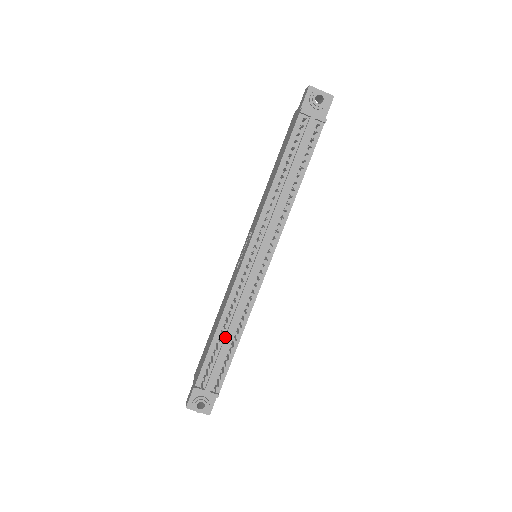
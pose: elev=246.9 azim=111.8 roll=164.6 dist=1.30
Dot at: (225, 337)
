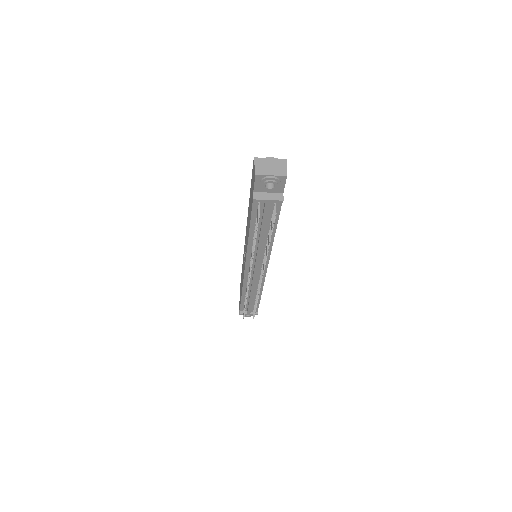
Dot at: (249, 299)
